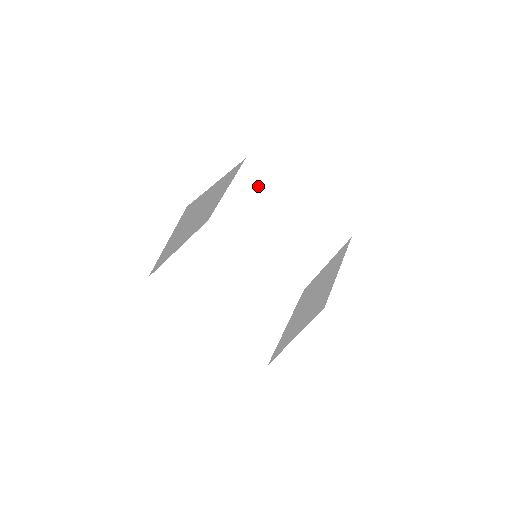
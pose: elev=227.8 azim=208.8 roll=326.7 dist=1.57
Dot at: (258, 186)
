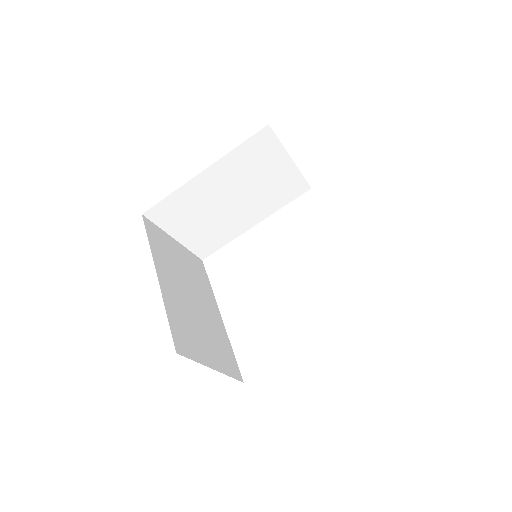
Dot at: occluded
